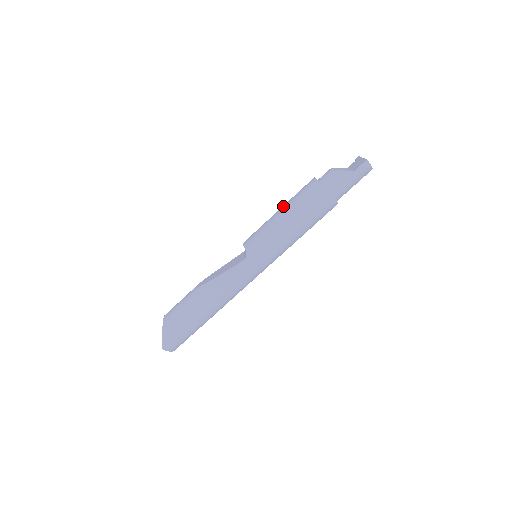
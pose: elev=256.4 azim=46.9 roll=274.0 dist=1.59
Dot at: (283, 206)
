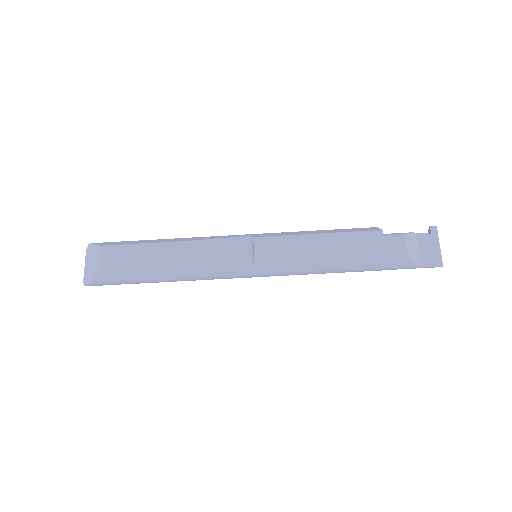
Dot at: (329, 243)
